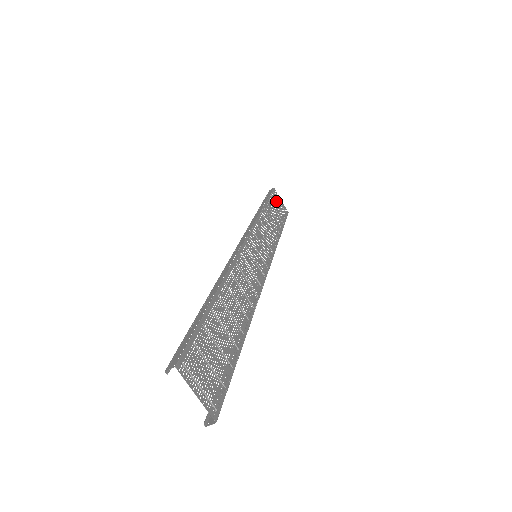
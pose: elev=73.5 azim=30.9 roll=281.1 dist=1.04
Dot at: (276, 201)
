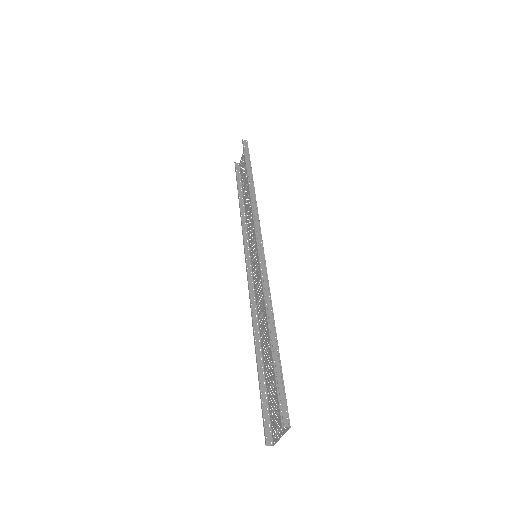
Dot at: occluded
